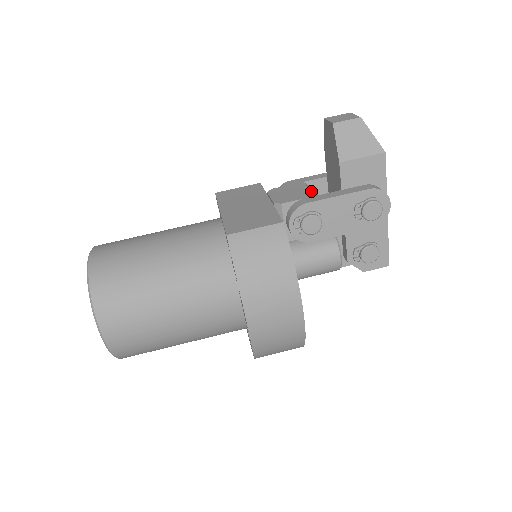
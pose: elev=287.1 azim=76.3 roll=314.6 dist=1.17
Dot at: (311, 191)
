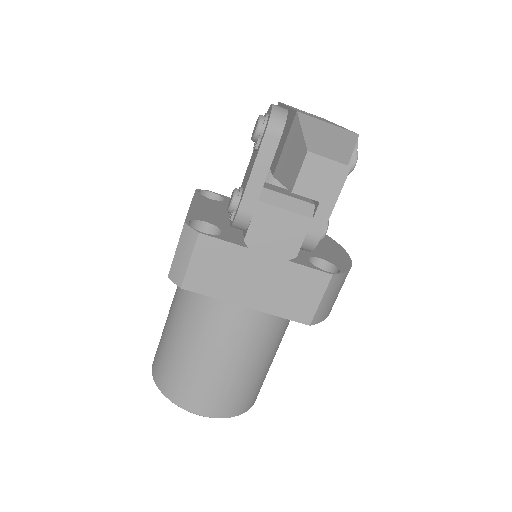
Dot at: (296, 214)
